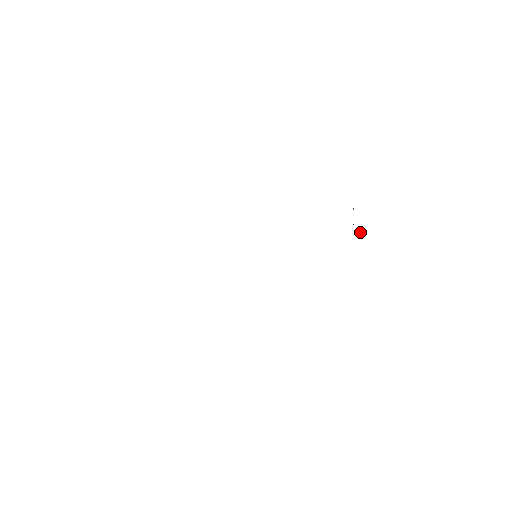
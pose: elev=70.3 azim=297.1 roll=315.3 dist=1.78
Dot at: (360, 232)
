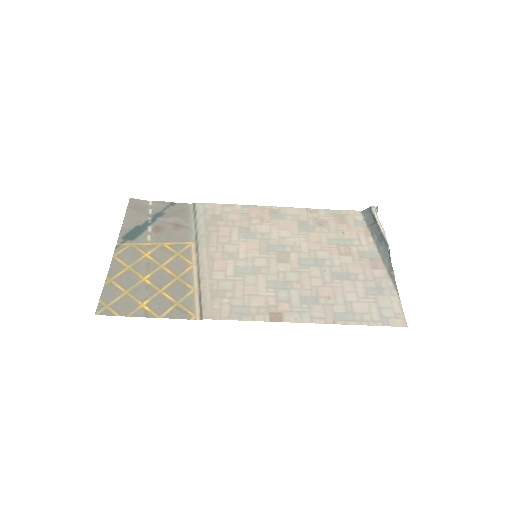
Dot at: occluded
